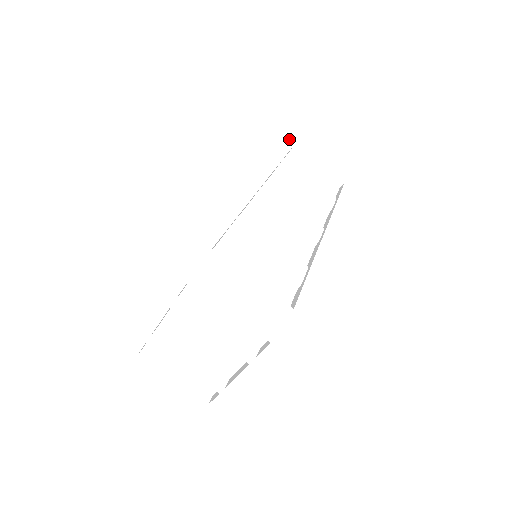
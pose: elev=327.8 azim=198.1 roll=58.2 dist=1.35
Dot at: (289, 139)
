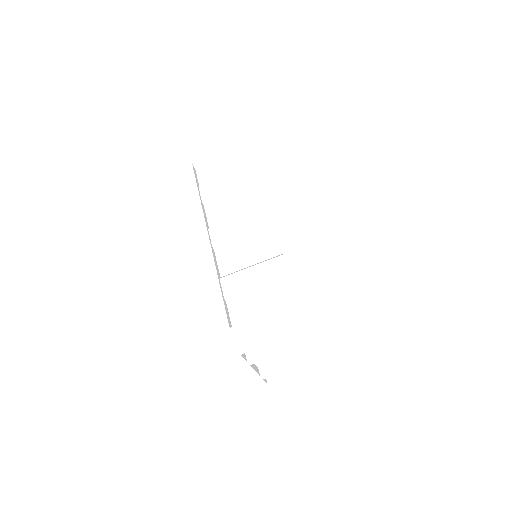
Dot at: (185, 164)
